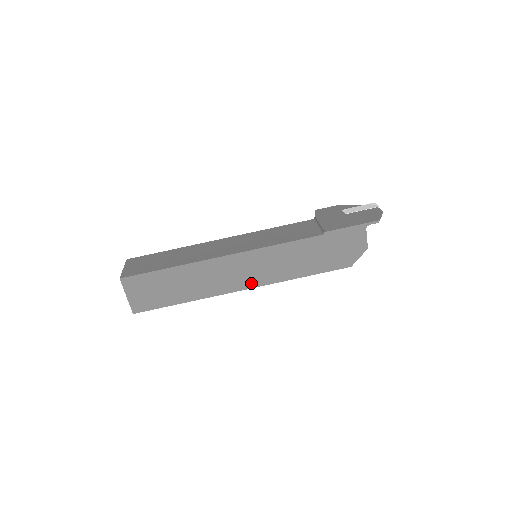
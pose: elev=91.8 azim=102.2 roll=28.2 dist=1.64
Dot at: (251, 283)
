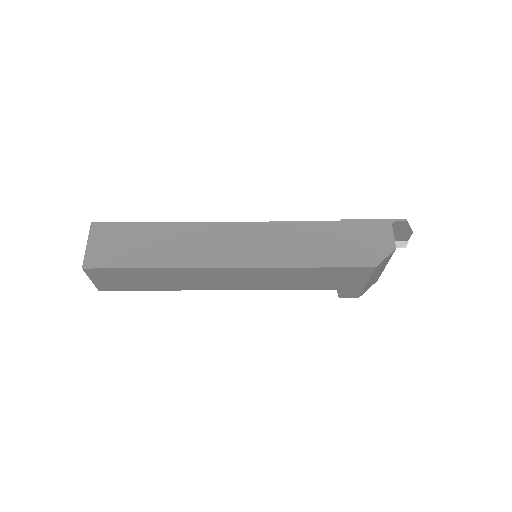
Dot at: (242, 261)
